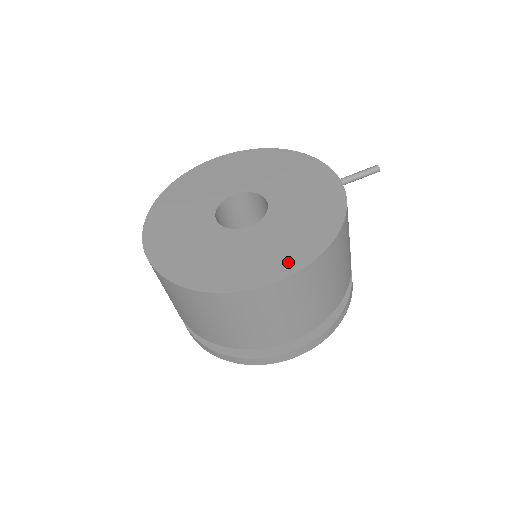
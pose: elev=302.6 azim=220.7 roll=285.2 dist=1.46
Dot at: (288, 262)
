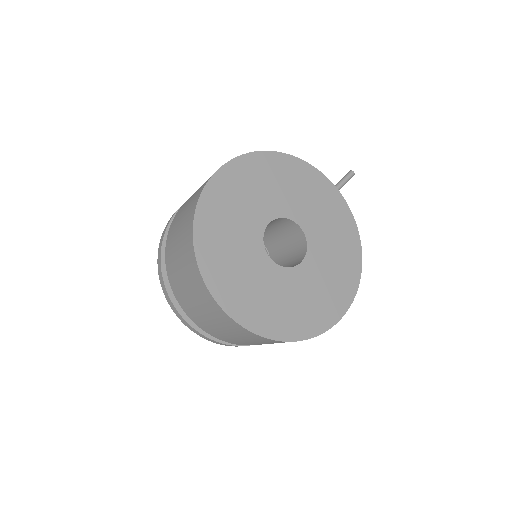
Dot at: (344, 294)
